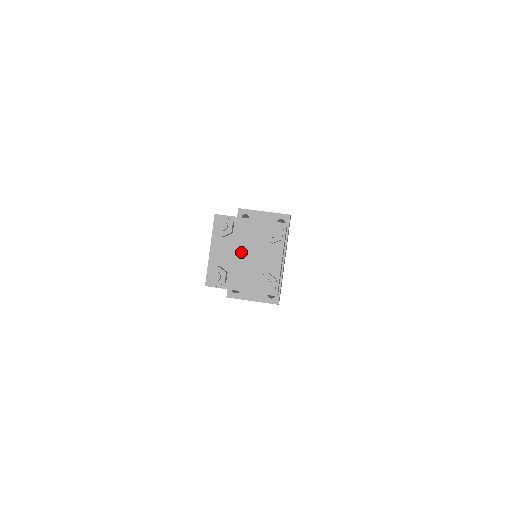
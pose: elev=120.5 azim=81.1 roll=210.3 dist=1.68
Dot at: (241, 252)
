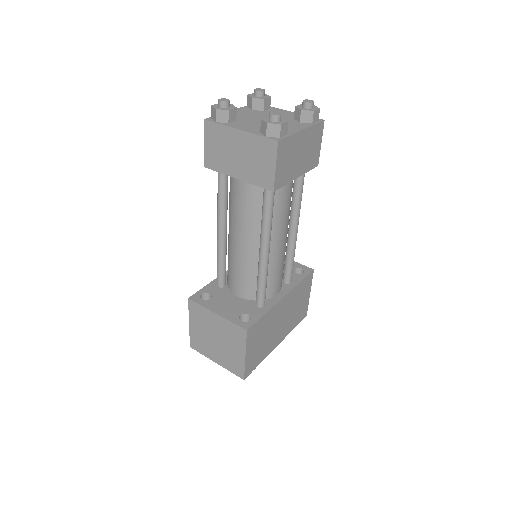
Dot at: occluded
